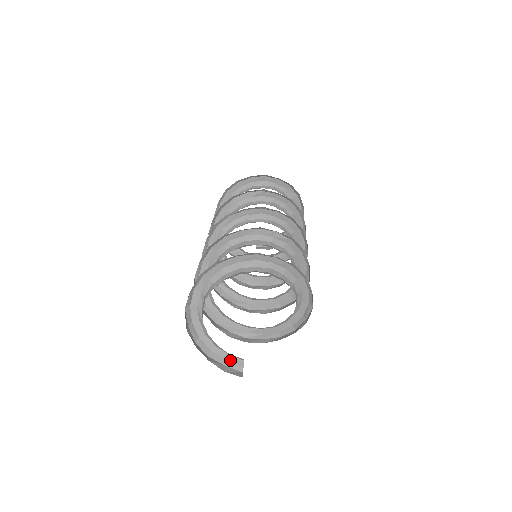
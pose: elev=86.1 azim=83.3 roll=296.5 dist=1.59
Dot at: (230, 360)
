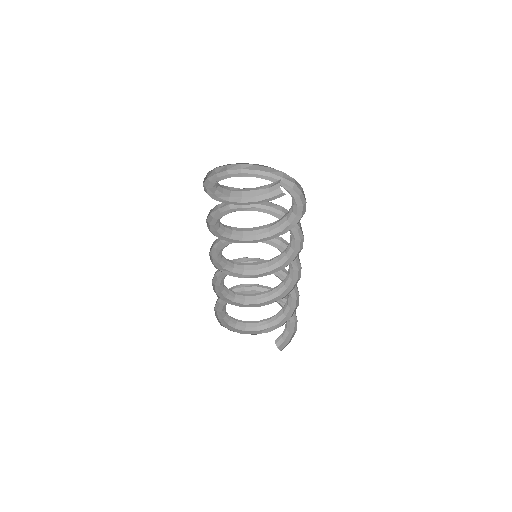
Dot at: (274, 199)
